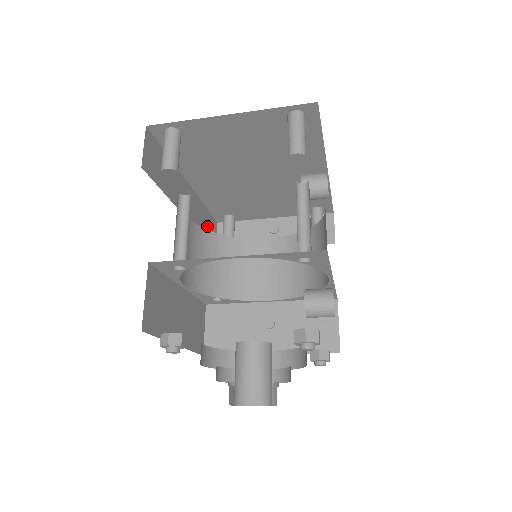
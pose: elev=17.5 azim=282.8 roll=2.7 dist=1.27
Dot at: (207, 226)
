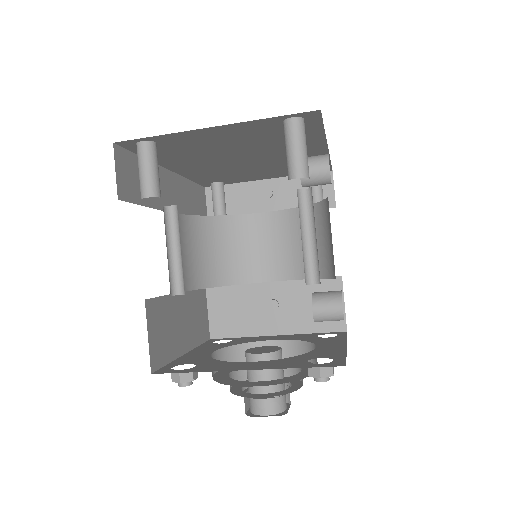
Dot at: (195, 201)
